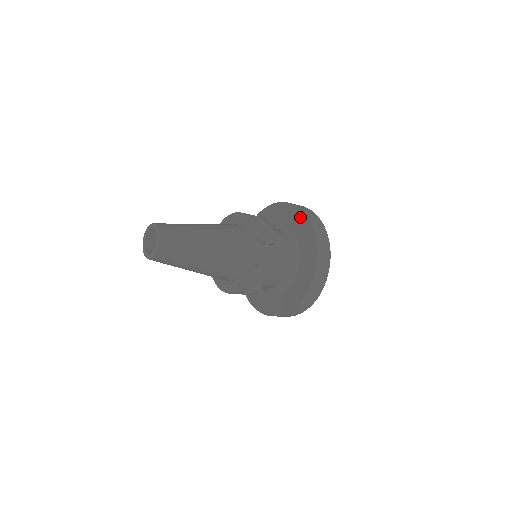
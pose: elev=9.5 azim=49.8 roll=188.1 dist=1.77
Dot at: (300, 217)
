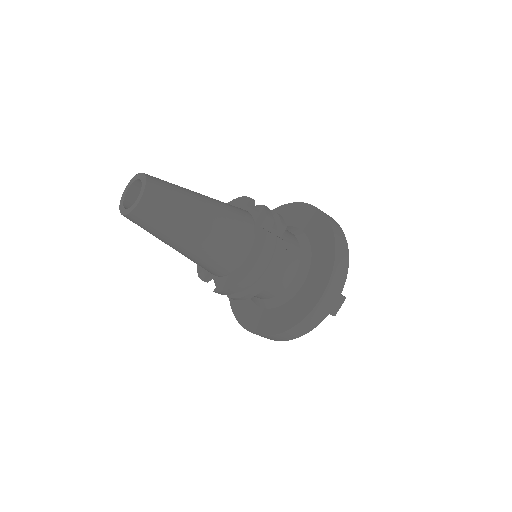
Dot at: occluded
